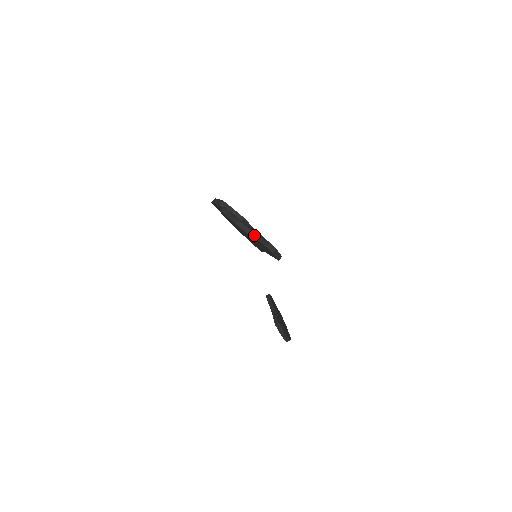
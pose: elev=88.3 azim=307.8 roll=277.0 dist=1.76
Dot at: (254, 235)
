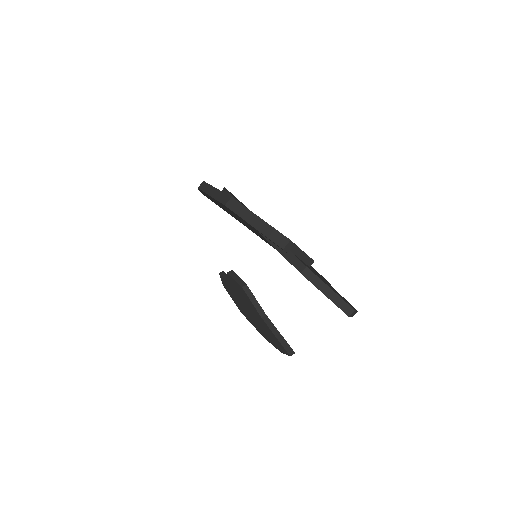
Dot at: occluded
